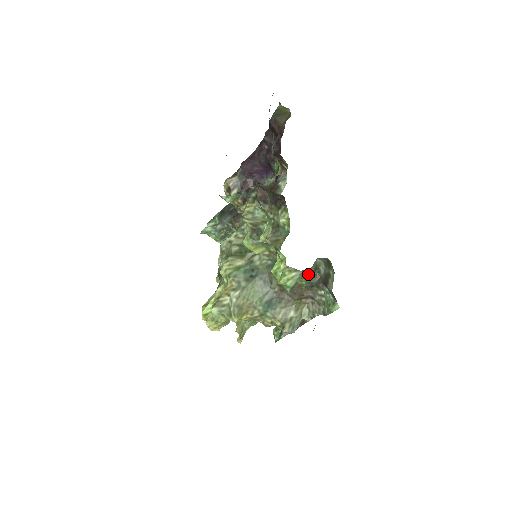
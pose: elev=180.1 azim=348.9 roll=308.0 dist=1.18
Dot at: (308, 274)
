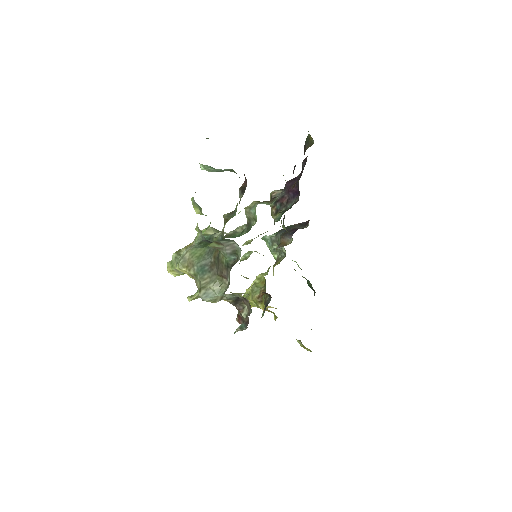
Dot at: occluded
